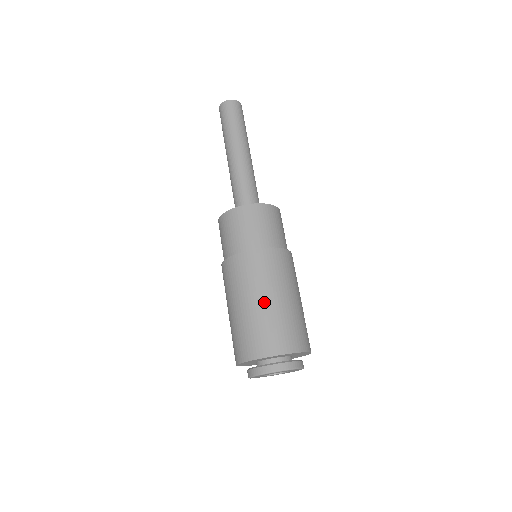
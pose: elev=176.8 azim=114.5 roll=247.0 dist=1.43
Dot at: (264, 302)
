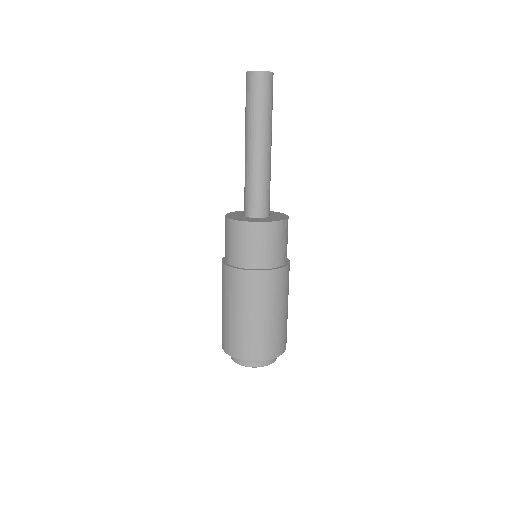
Dot at: (227, 312)
